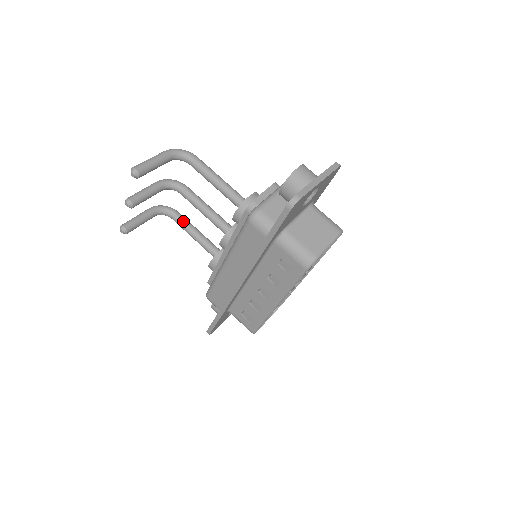
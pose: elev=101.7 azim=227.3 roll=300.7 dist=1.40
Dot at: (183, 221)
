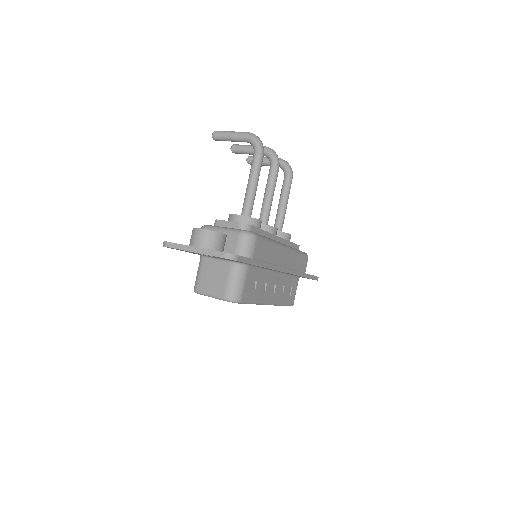
Dot at: (283, 187)
